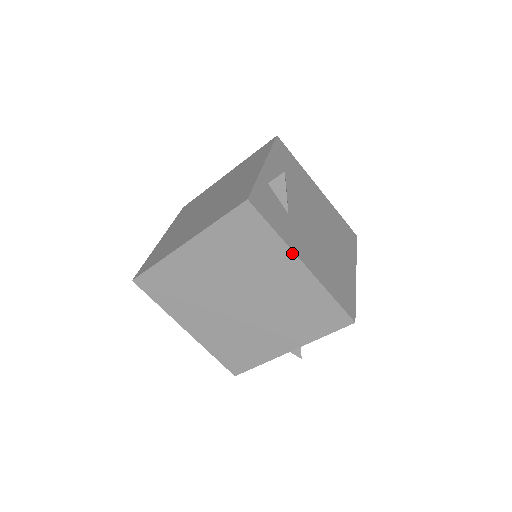
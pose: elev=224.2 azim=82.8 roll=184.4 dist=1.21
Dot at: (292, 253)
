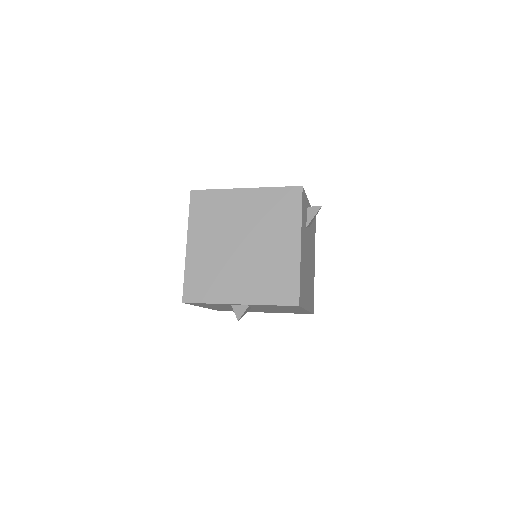
Dot at: (300, 232)
